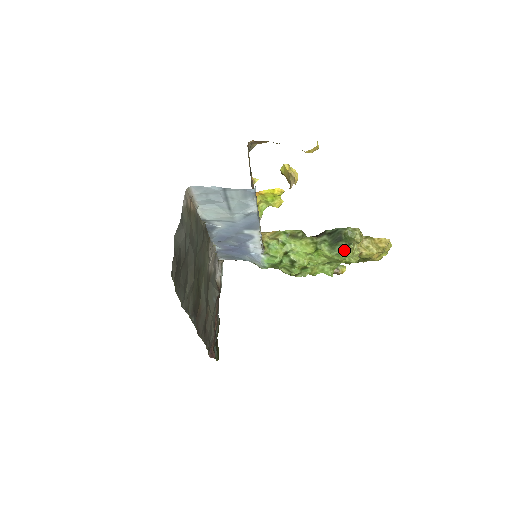
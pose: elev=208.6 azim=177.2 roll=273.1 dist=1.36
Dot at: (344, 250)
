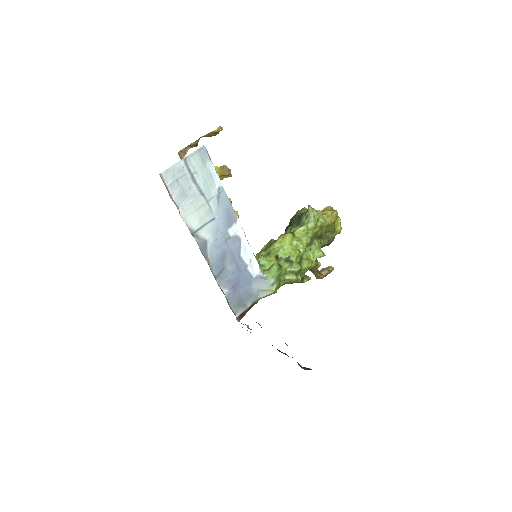
Dot at: (308, 214)
